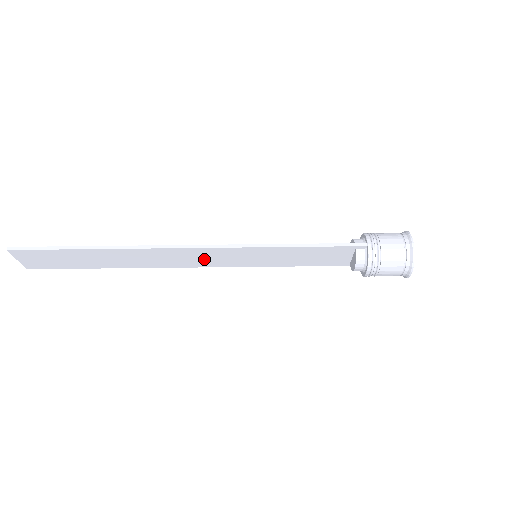
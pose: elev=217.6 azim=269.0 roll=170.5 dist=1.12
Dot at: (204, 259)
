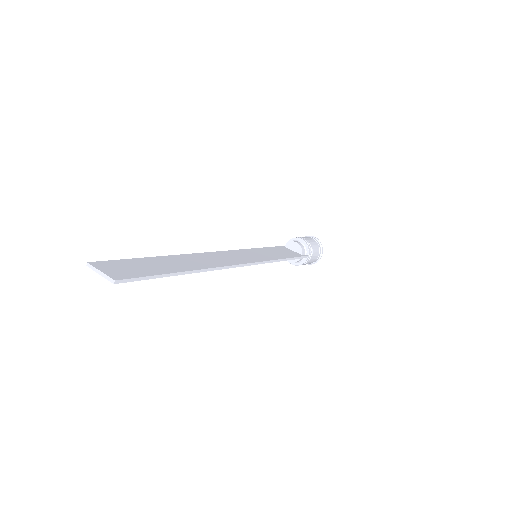
Dot at: occluded
